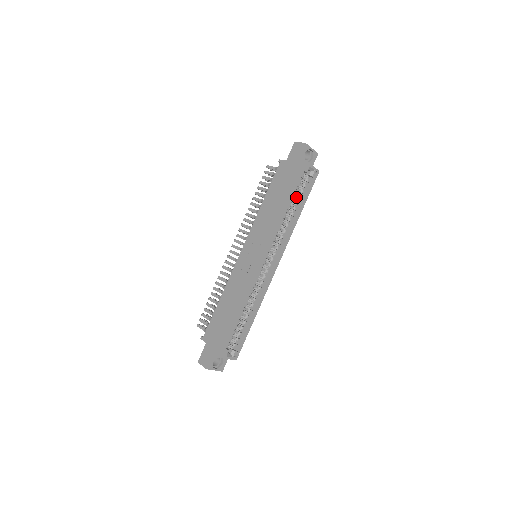
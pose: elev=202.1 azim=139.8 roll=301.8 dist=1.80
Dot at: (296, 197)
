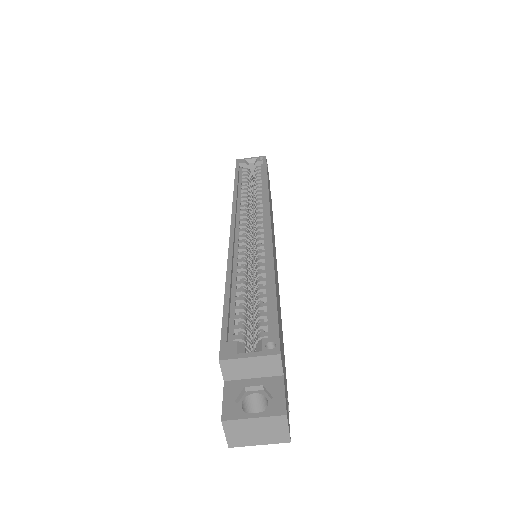
Dot at: occluded
